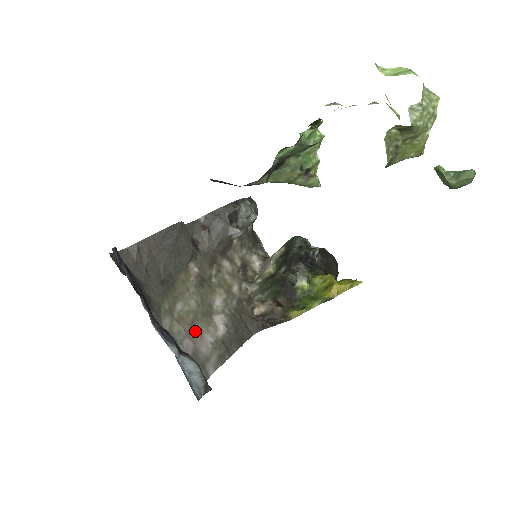
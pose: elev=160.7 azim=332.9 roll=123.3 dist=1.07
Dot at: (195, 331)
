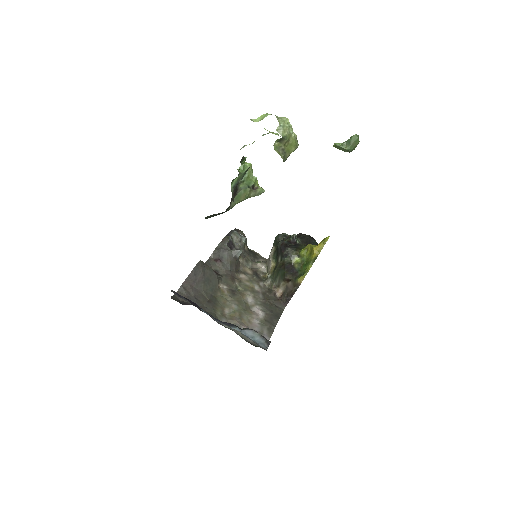
Dot at: (245, 321)
